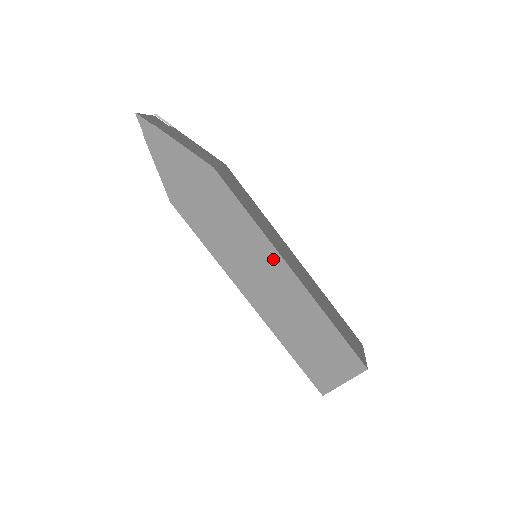
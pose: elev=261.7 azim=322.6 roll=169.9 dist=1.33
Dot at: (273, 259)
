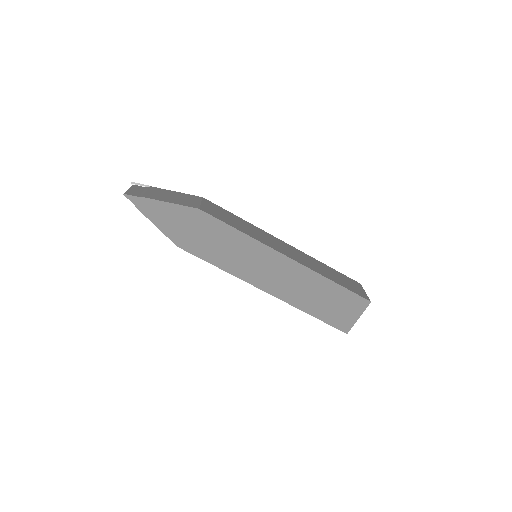
Dot at: (271, 255)
